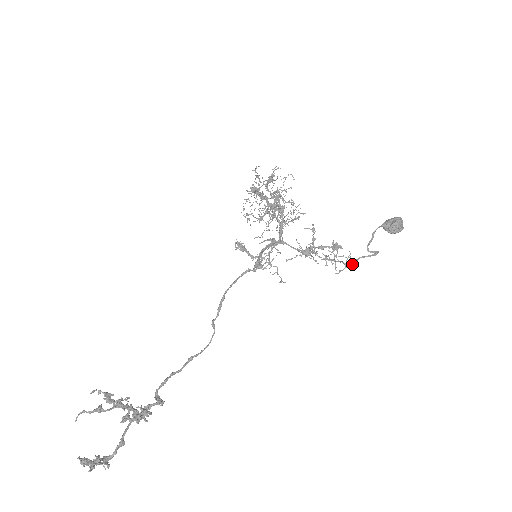
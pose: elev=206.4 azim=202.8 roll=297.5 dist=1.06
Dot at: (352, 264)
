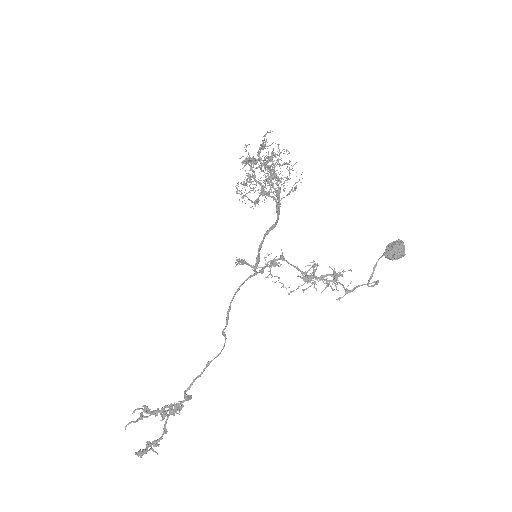
Dot at: (352, 290)
